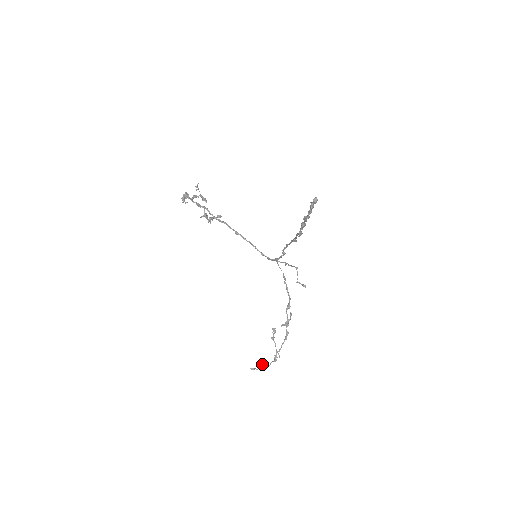
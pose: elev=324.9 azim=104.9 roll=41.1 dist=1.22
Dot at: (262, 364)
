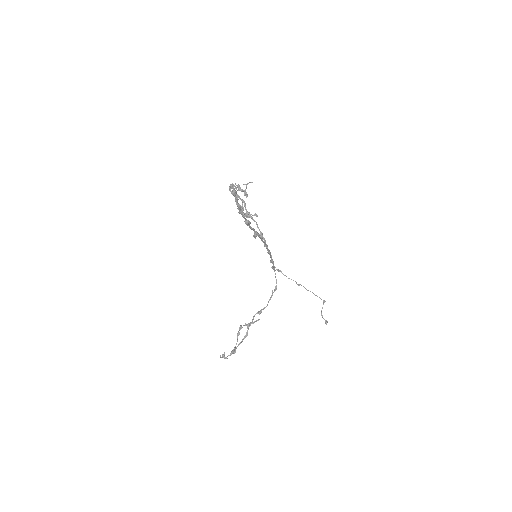
Dot at: occluded
